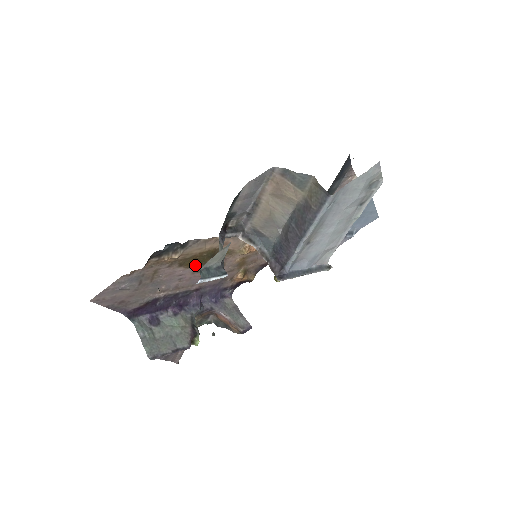
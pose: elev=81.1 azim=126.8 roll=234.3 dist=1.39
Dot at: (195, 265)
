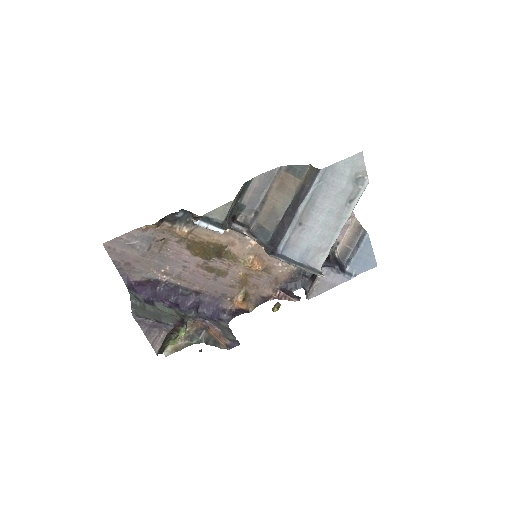
Dot at: (201, 256)
